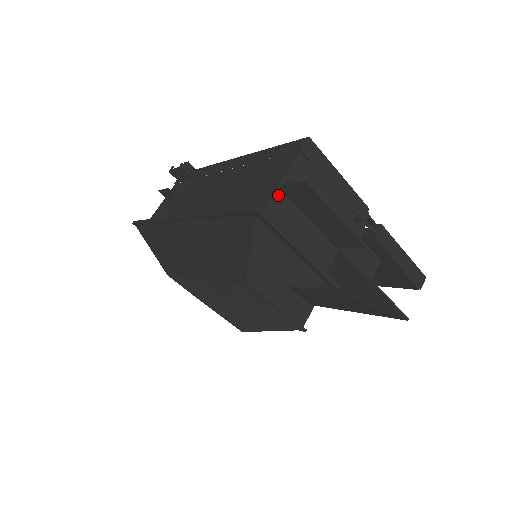
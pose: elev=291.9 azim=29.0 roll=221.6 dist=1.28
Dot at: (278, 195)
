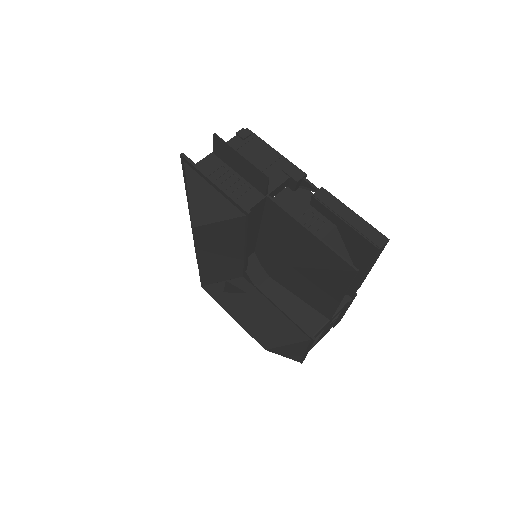
Dot at: (211, 157)
